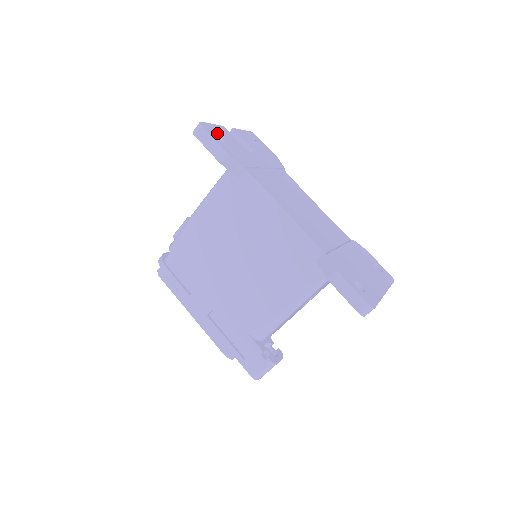
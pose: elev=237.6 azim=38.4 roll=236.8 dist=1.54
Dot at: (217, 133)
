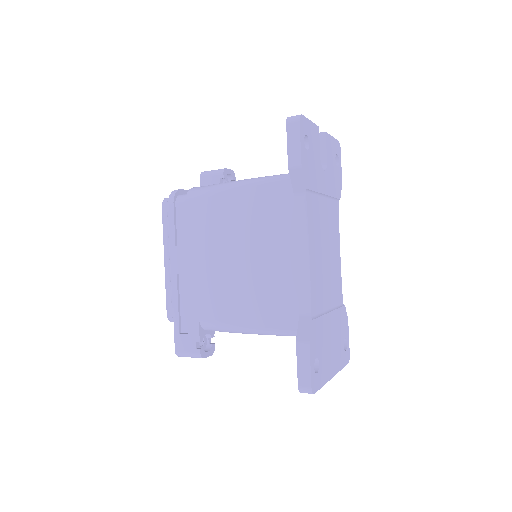
Dot at: (308, 135)
